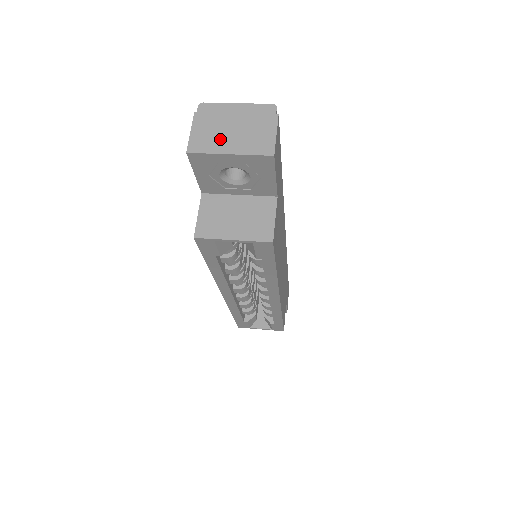
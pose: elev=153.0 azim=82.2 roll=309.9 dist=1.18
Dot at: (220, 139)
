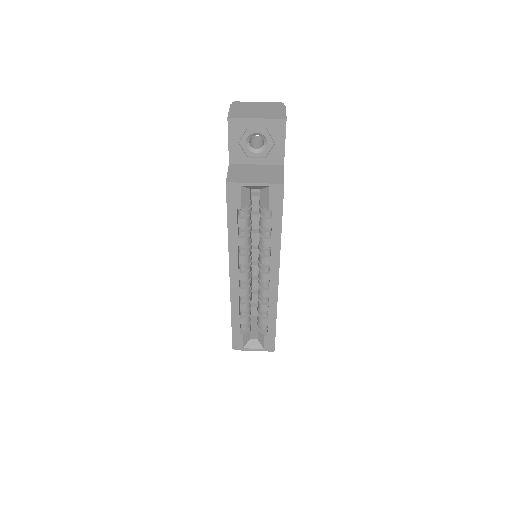
Dot at: (249, 113)
